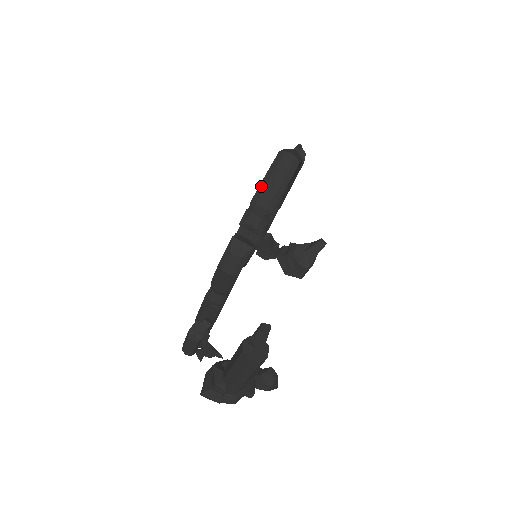
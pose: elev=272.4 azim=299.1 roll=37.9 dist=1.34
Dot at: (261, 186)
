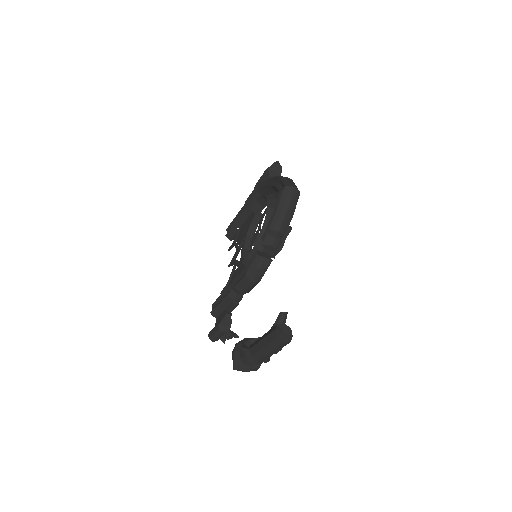
Dot at: (276, 215)
